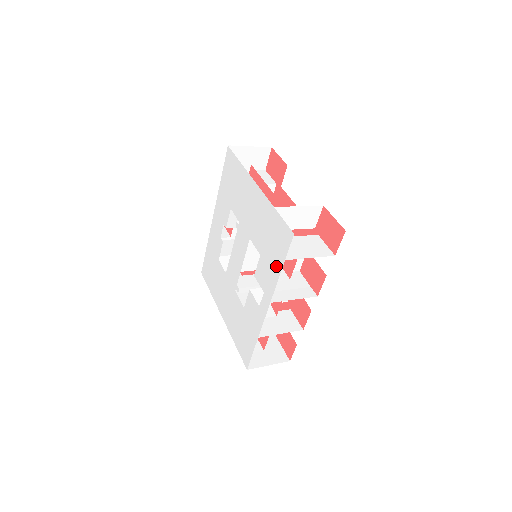
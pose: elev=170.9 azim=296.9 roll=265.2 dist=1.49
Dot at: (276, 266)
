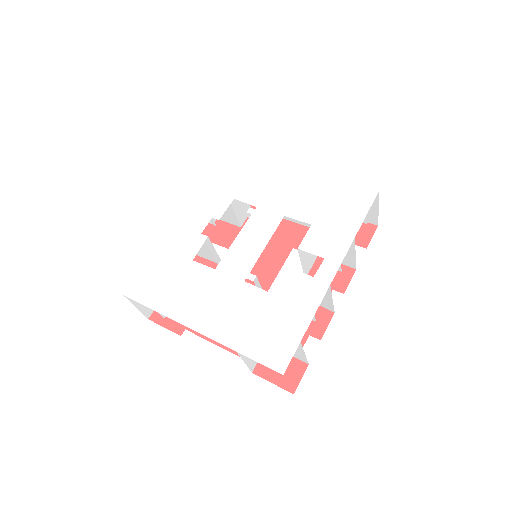
Dot at: (349, 225)
